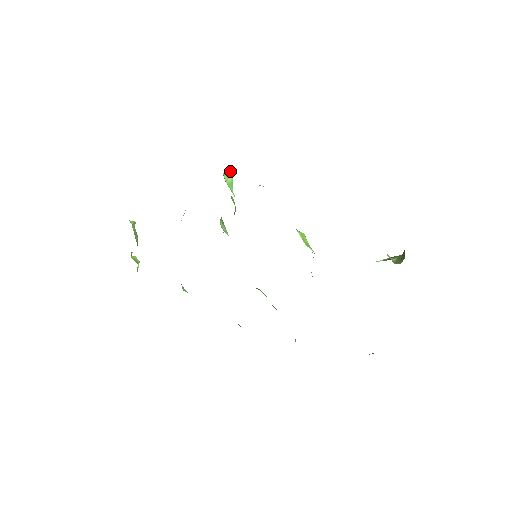
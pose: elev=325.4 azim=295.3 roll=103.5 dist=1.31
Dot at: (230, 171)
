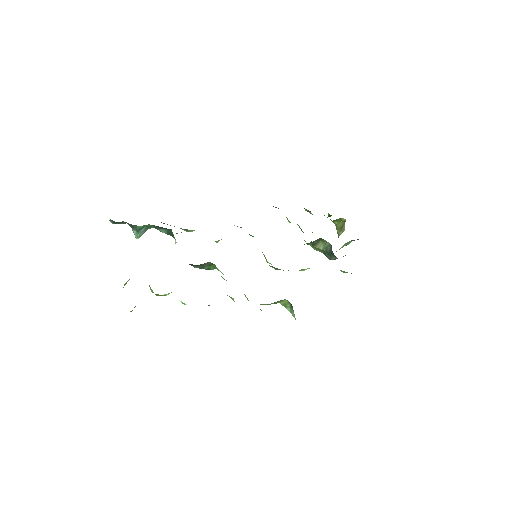
Dot at: occluded
